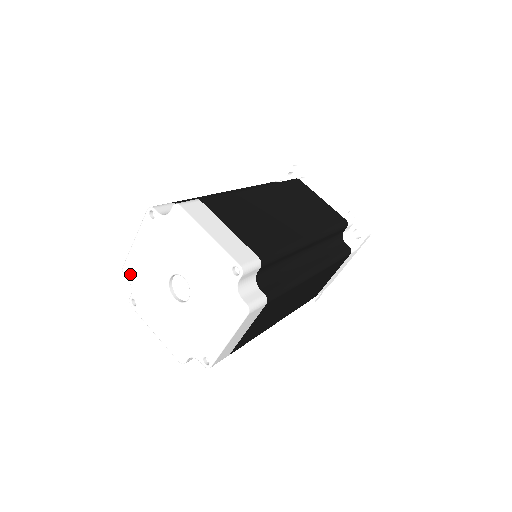
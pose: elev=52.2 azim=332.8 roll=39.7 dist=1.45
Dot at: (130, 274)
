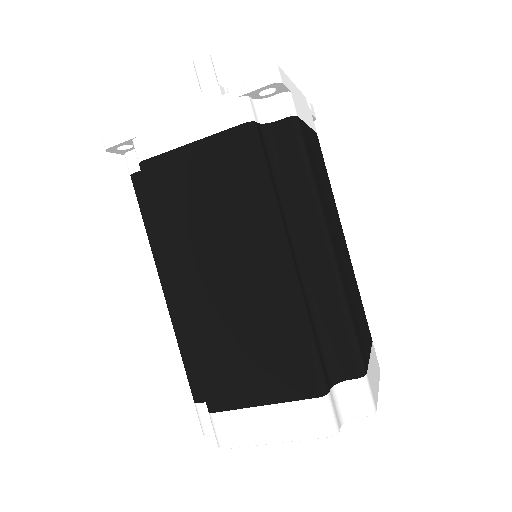
Dot at: occluded
